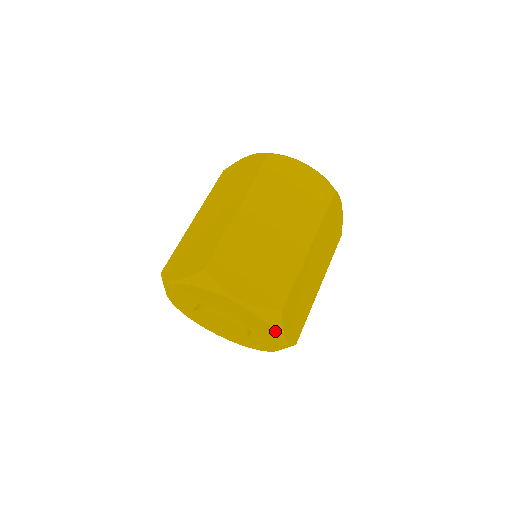
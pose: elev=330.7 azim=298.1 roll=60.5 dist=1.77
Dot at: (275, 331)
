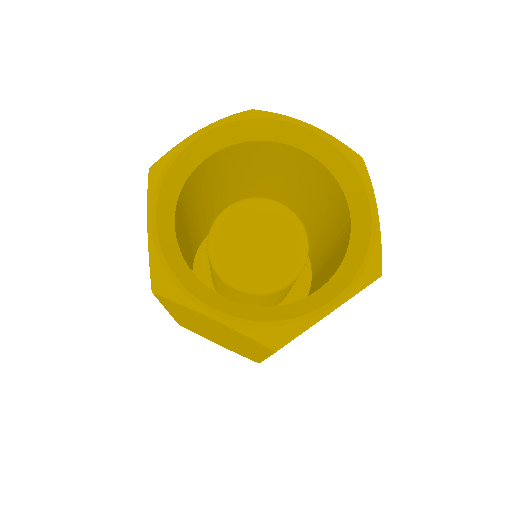
Dot at: occluded
